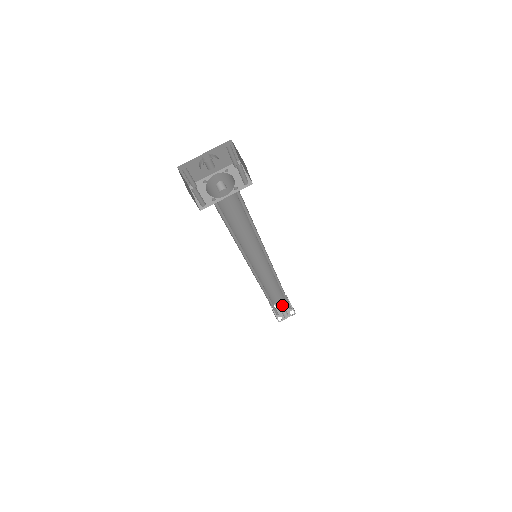
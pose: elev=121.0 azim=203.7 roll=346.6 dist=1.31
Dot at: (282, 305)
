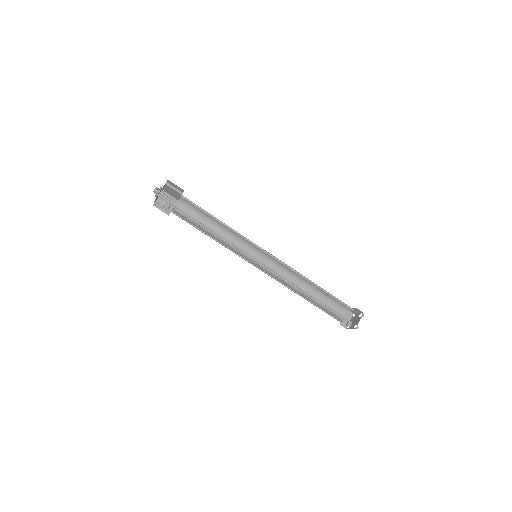
Dot at: (357, 317)
